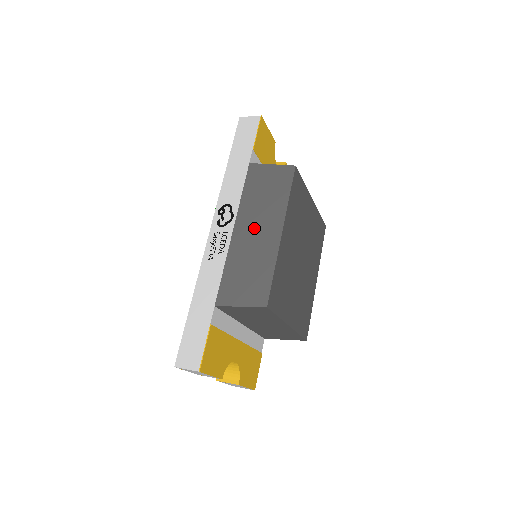
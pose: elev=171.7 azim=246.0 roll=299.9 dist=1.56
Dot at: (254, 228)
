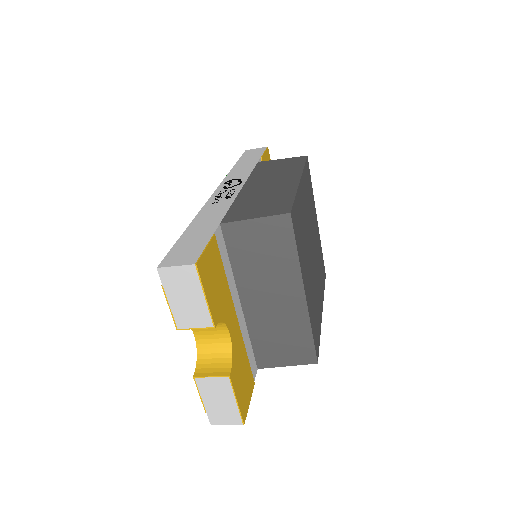
Dot at: (267, 182)
